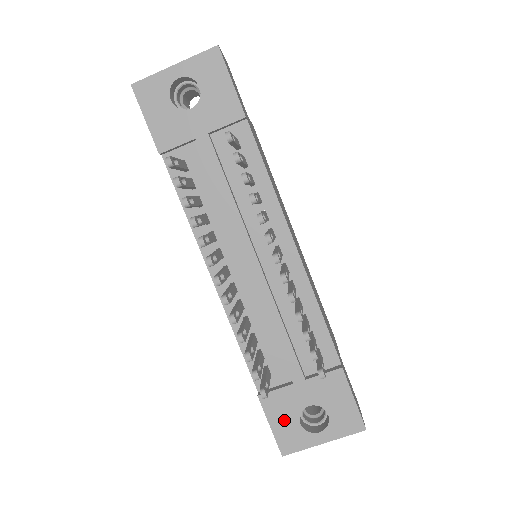
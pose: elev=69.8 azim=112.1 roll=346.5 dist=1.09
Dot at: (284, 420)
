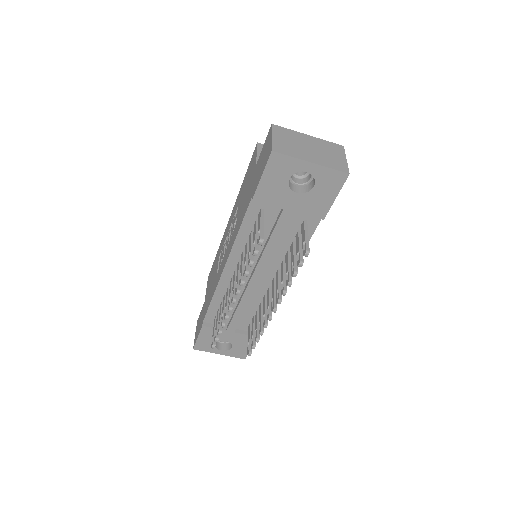
Dot at: (208, 339)
